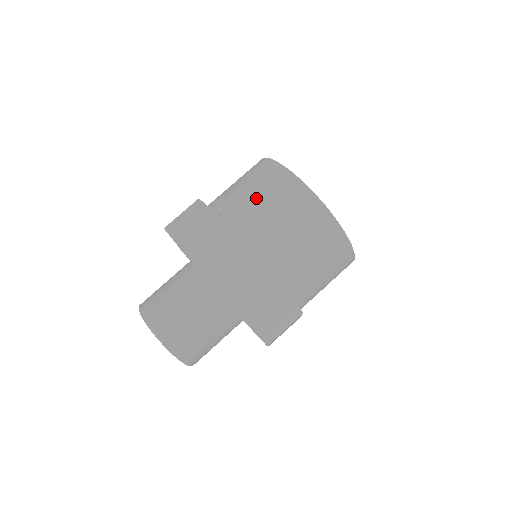
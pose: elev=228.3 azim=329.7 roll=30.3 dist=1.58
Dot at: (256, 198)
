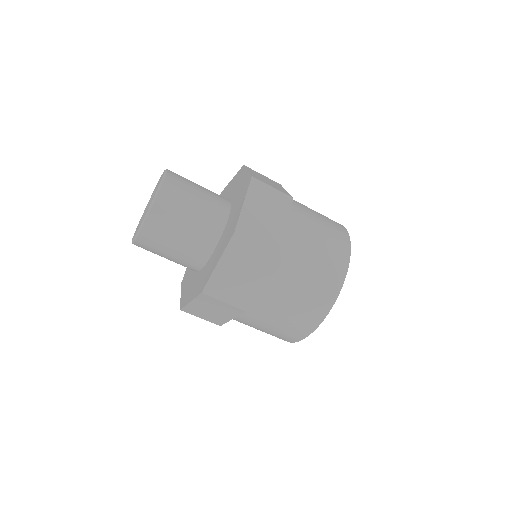
Dot at: (308, 269)
